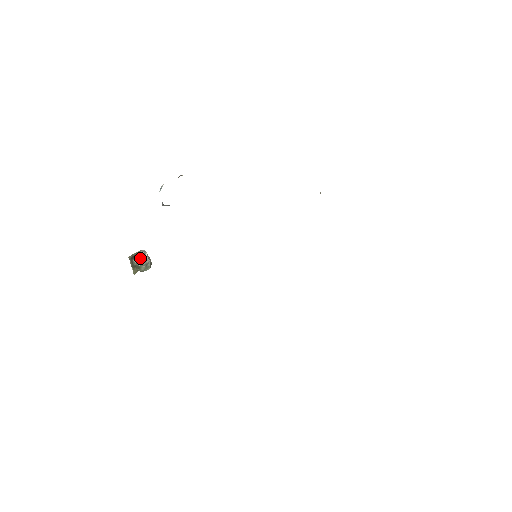
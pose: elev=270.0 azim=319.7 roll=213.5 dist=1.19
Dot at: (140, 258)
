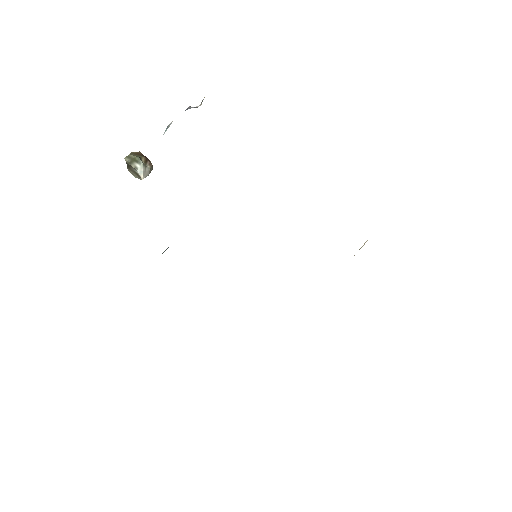
Dot at: (135, 175)
